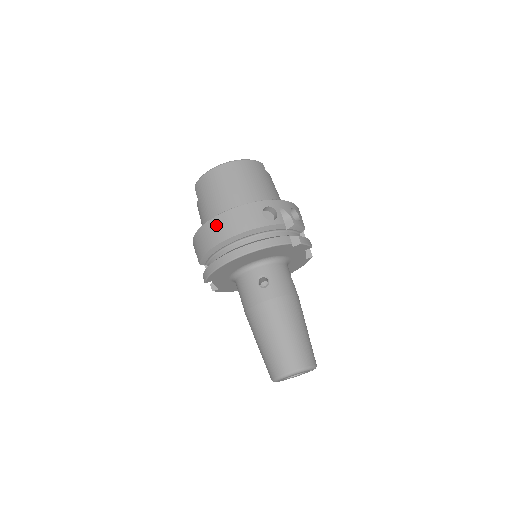
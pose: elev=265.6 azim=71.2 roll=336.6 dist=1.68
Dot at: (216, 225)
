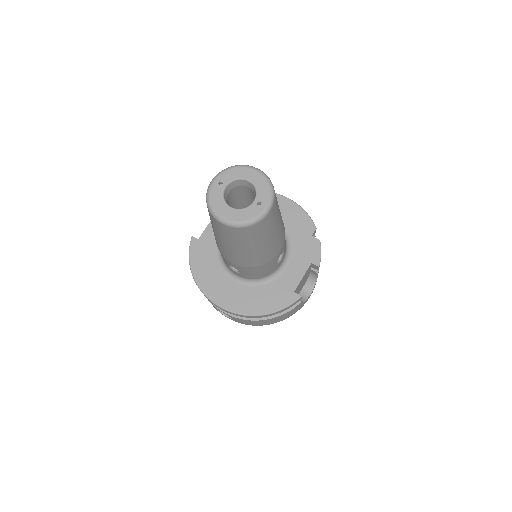
Dot at: occluded
